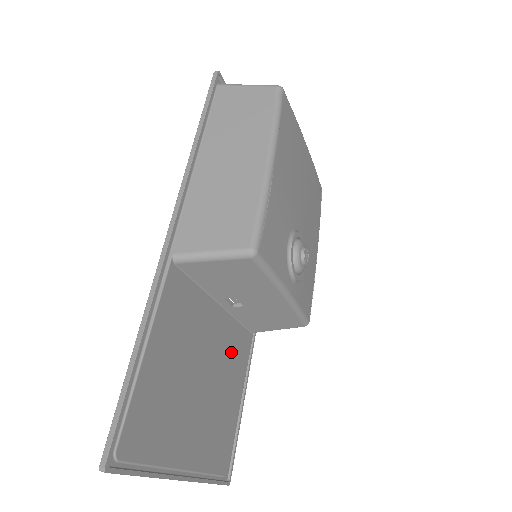
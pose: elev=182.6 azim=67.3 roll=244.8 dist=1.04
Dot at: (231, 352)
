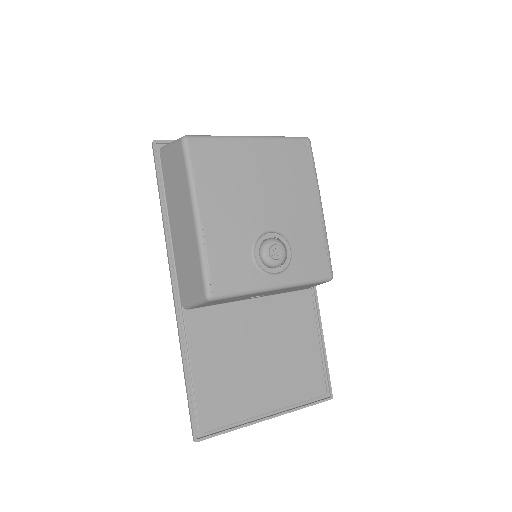
Dot at: (286, 318)
